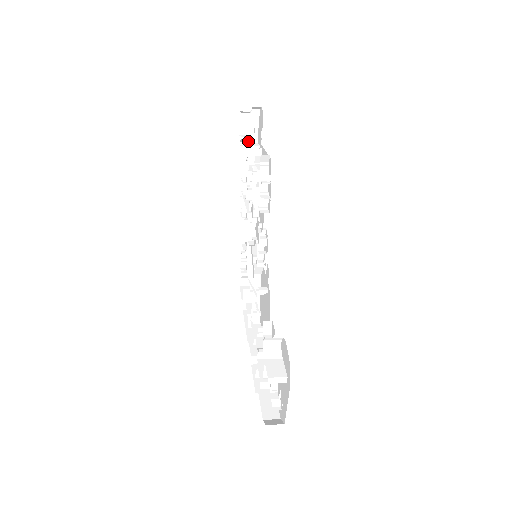
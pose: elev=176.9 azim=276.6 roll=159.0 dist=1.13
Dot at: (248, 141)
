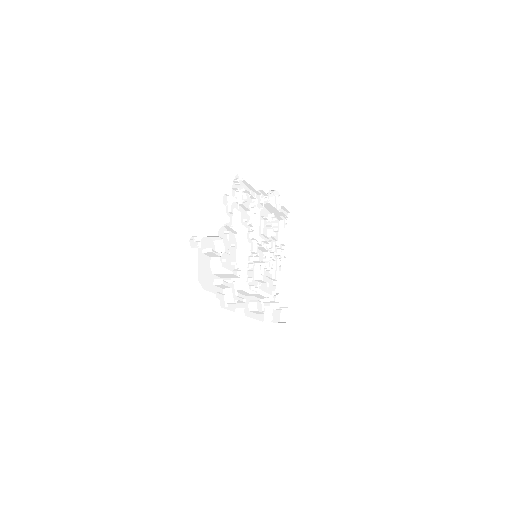
Dot at: (281, 221)
